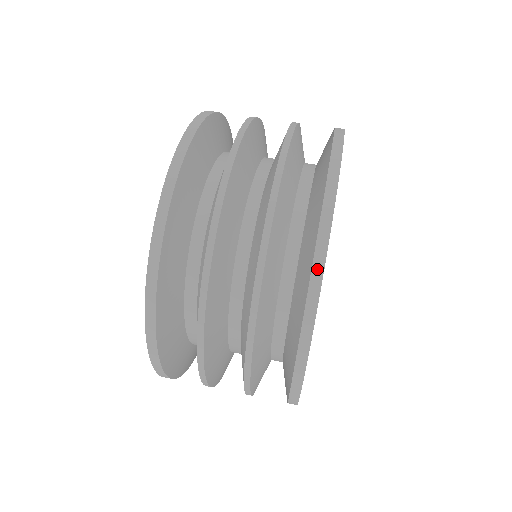
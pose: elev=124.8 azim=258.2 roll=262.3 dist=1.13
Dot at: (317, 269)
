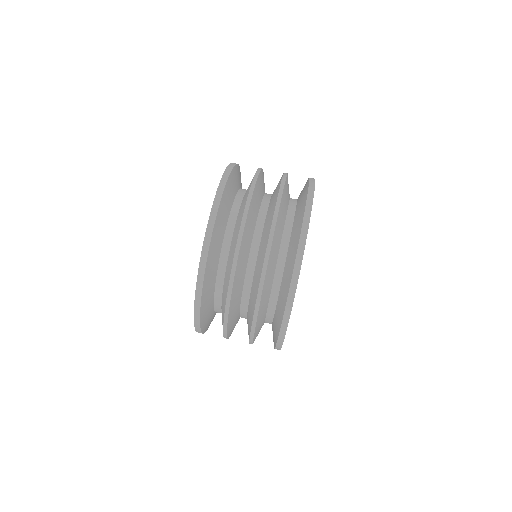
Dot at: (283, 329)
